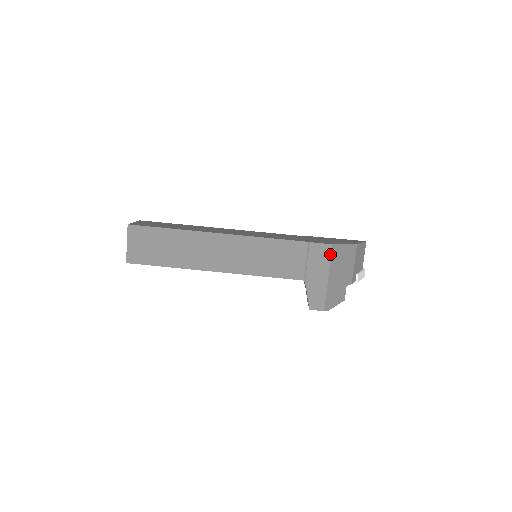
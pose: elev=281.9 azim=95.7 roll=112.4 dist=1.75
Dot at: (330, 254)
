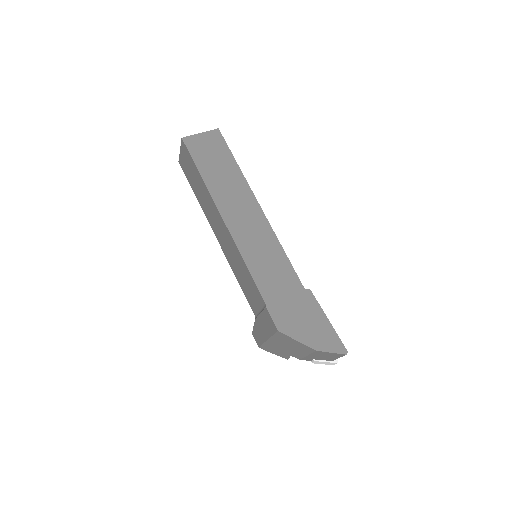
Dot at: (274, 332)
